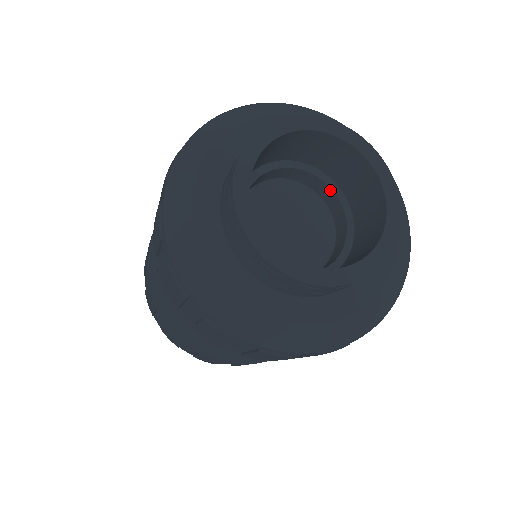
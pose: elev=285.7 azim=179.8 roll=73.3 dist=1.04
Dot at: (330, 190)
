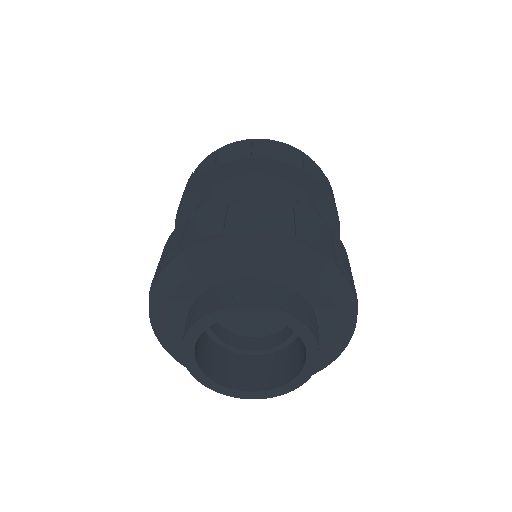
Dot at: occluded
